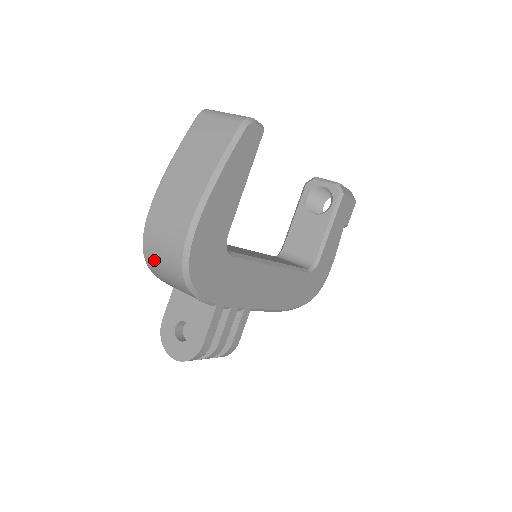
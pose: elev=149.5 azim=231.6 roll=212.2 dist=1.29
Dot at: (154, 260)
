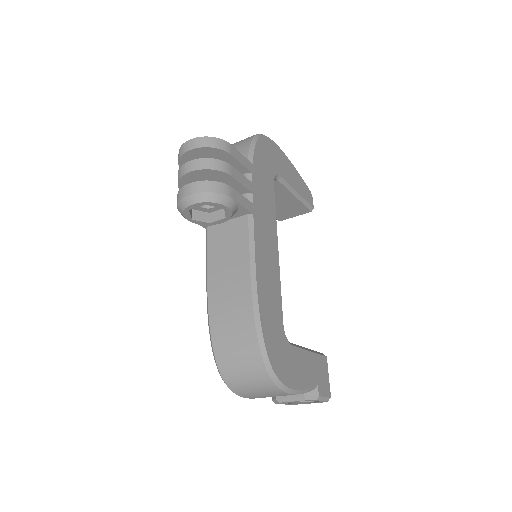
Dot at: occluded
